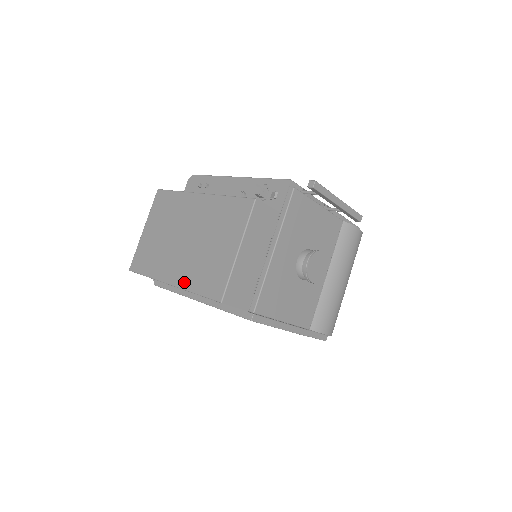
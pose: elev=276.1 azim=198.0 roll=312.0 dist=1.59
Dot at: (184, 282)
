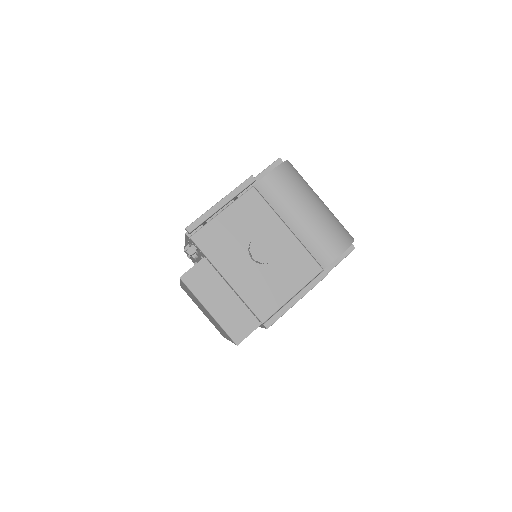
Dot at: occluded
